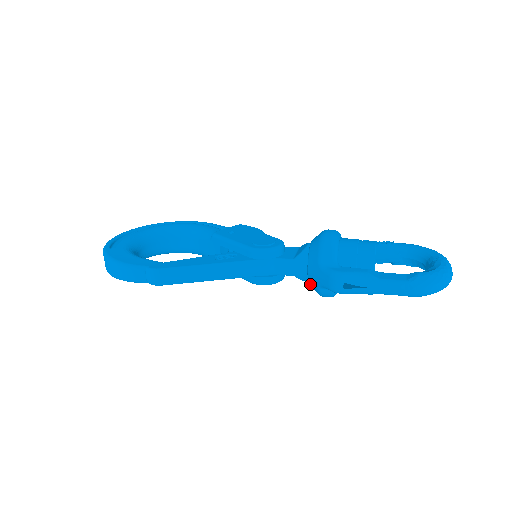
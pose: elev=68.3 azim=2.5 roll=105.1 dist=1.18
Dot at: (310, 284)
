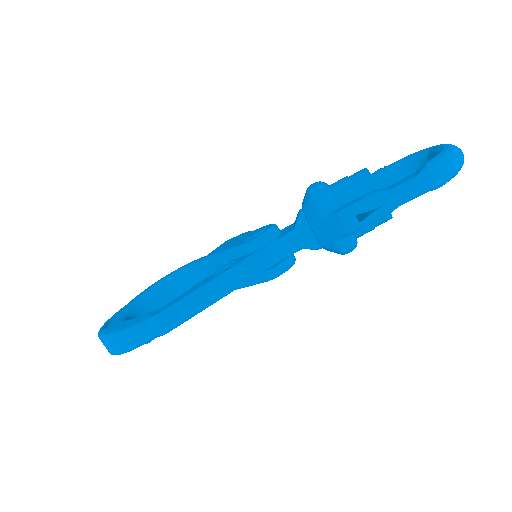
Dot at: (324, 247)
